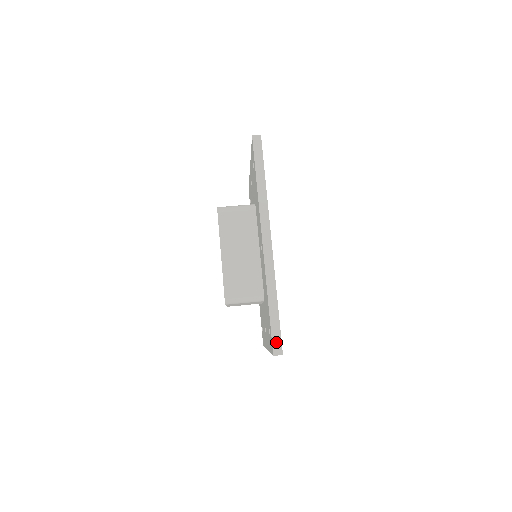
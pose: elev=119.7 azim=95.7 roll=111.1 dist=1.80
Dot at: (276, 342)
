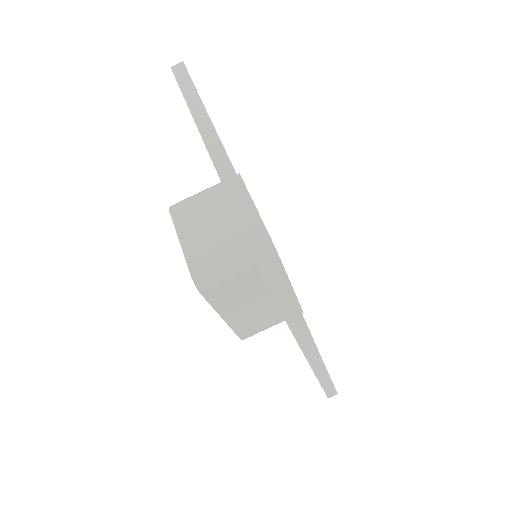
Dot at: (331, 394)
